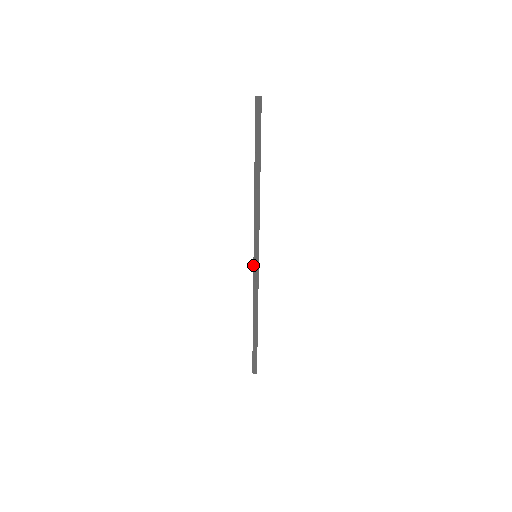
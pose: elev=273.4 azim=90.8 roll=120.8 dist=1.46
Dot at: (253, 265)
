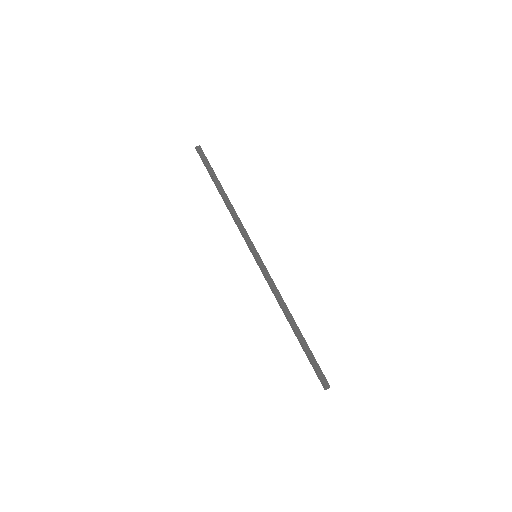
Dot at: (258, 264)
